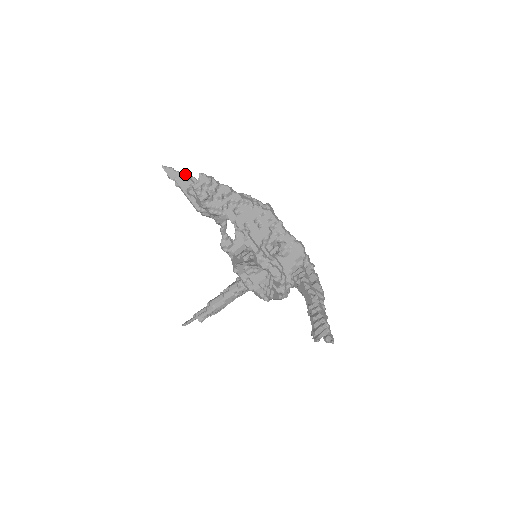
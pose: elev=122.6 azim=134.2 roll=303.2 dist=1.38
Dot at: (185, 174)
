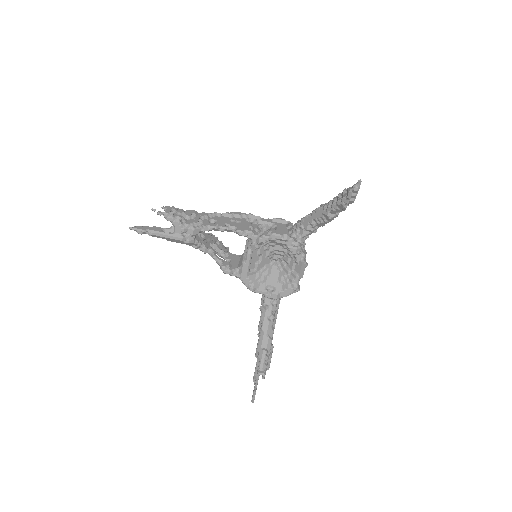
Dot at: occluded
